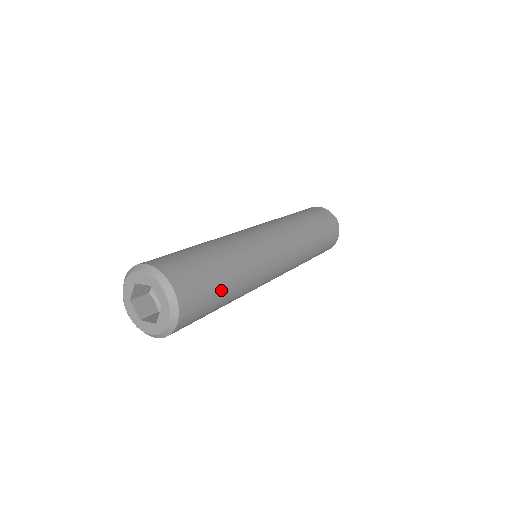
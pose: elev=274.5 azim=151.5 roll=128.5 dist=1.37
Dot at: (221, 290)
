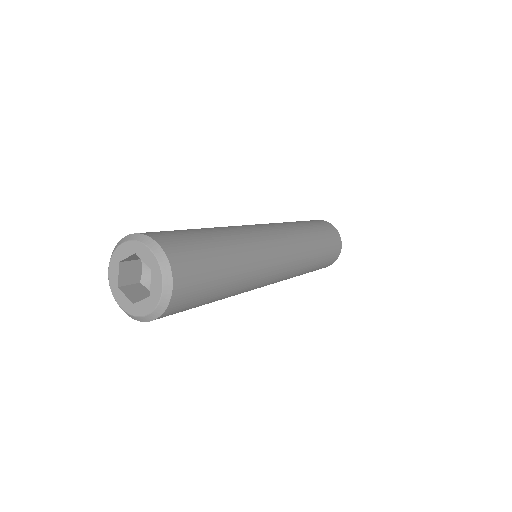
Dot at: (218, 259)
